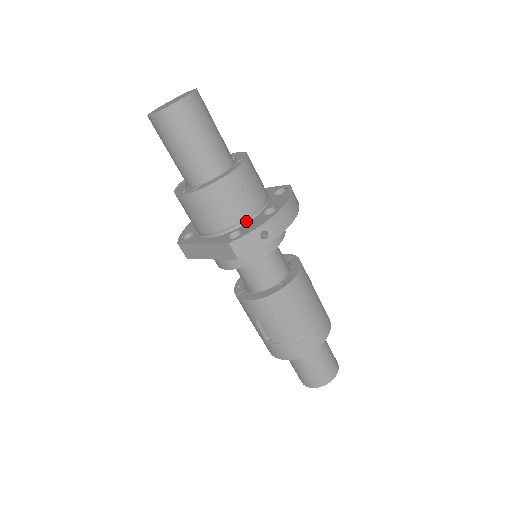
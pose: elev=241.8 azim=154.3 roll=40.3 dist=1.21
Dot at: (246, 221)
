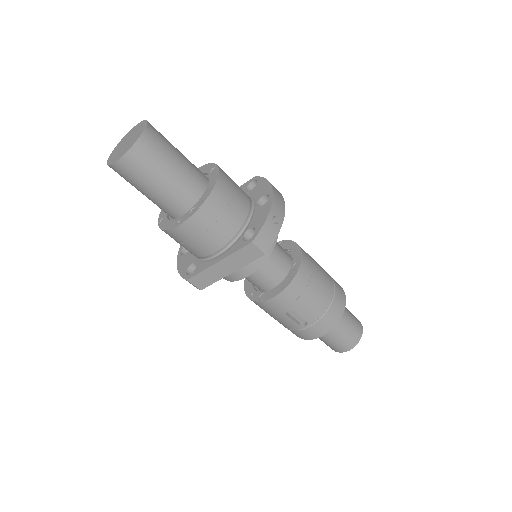
Dot at: (248, 220)
